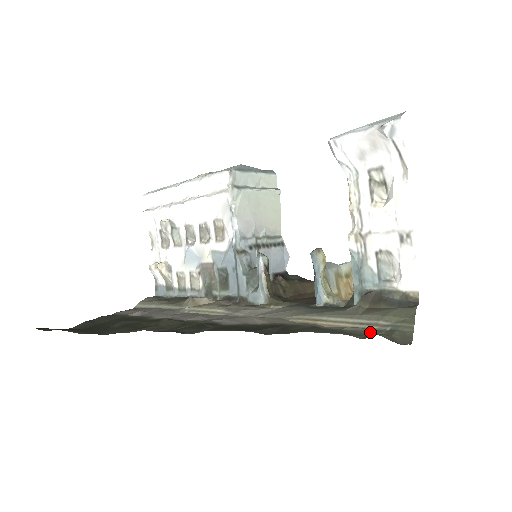
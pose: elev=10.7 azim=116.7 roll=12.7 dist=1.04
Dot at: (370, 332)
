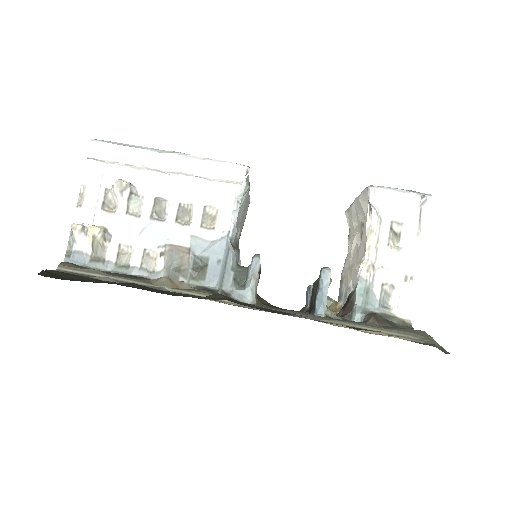
Dot at: (416, 342)
